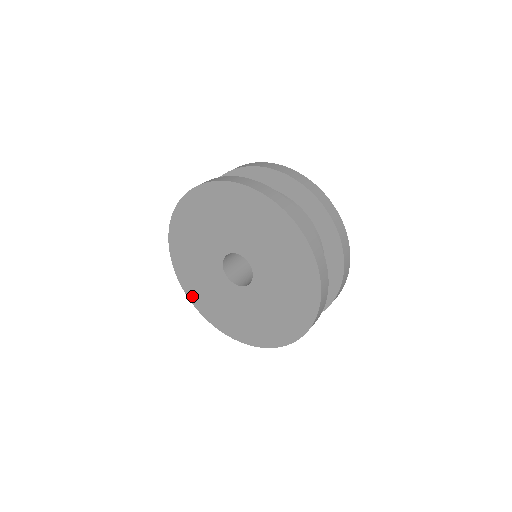
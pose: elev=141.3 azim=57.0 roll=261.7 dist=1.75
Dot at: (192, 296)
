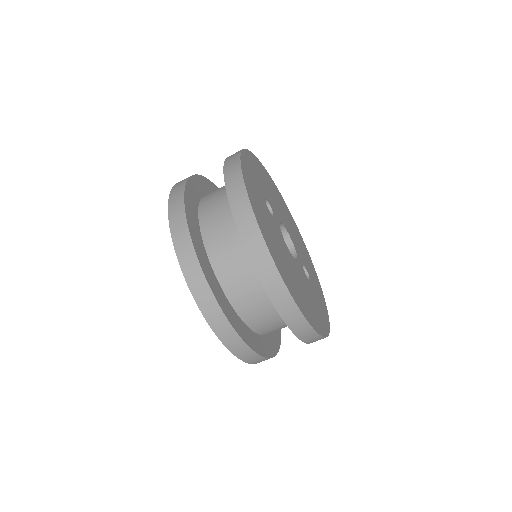
Dot at: occluded
